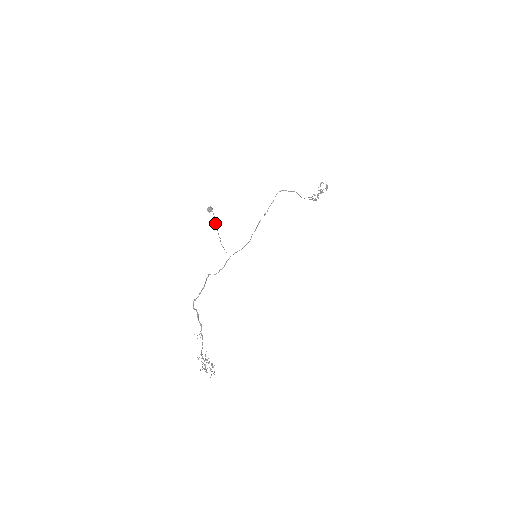
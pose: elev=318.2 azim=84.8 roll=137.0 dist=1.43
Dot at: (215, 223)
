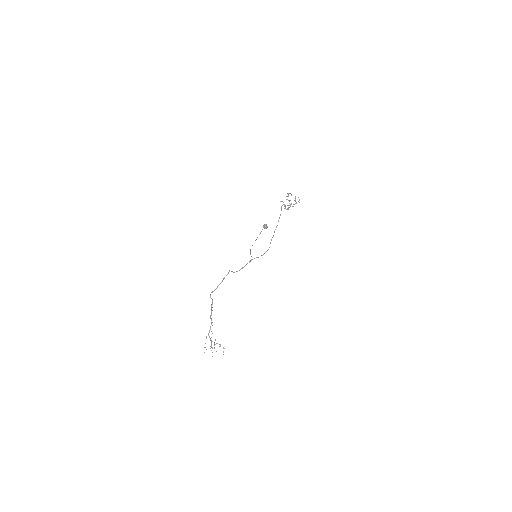
Dot at: occluded
